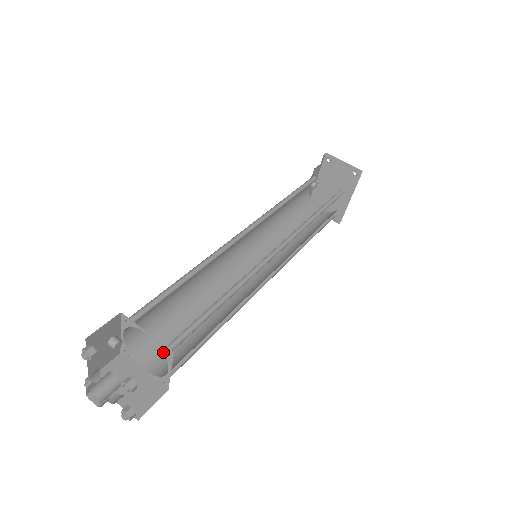
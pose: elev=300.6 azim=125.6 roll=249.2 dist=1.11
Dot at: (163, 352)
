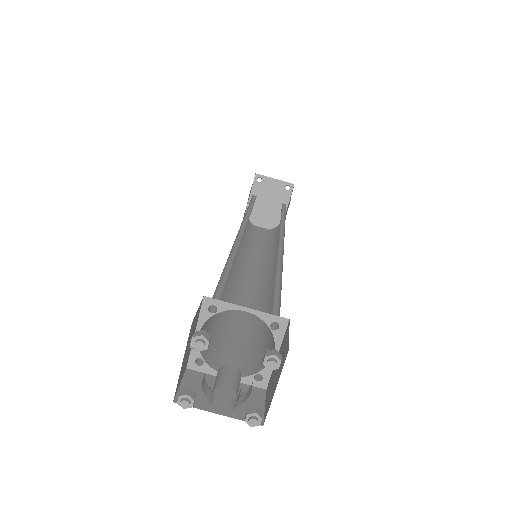
Dot at: (270, 328)
